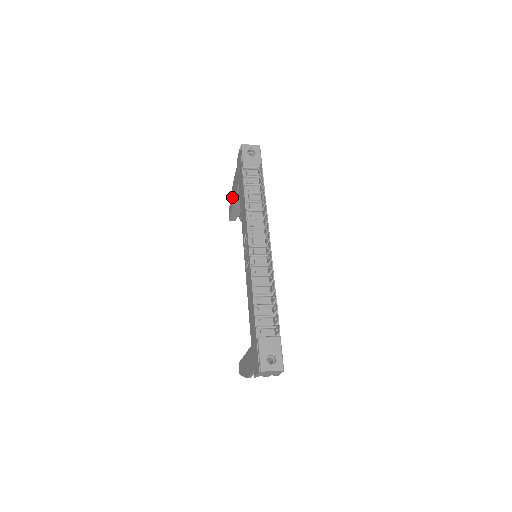
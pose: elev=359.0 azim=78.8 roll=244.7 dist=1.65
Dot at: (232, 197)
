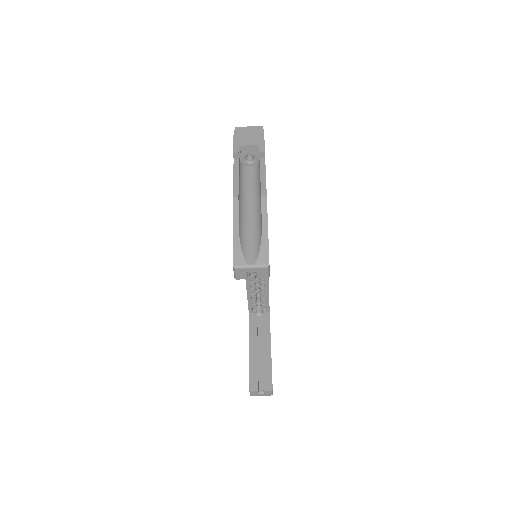
Dot at: occluded
